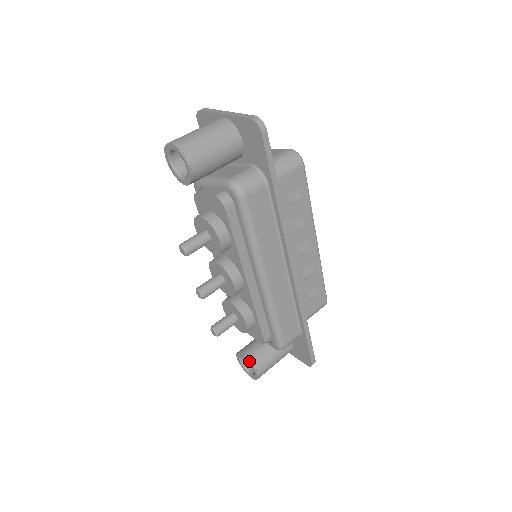
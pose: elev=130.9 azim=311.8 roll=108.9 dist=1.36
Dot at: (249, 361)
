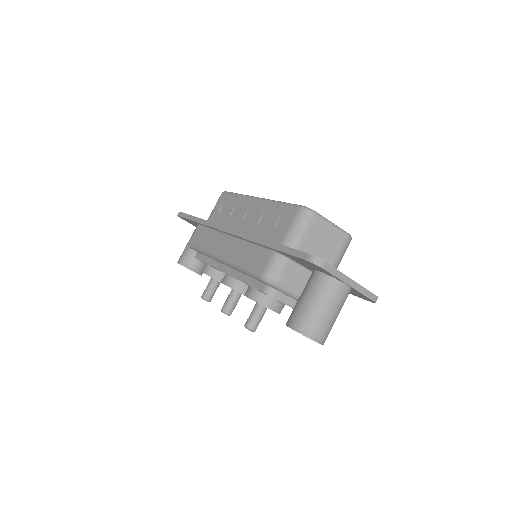
Dot at: occluded
